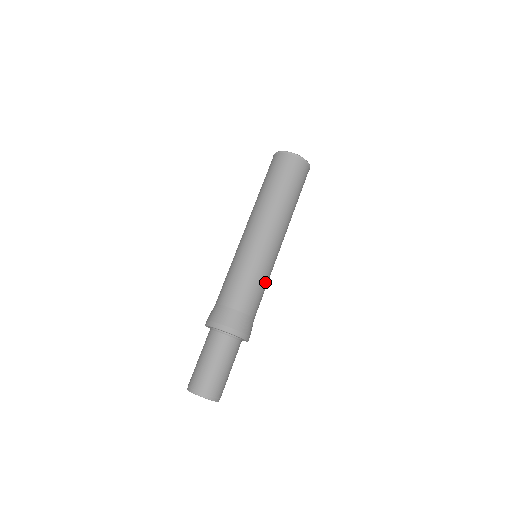
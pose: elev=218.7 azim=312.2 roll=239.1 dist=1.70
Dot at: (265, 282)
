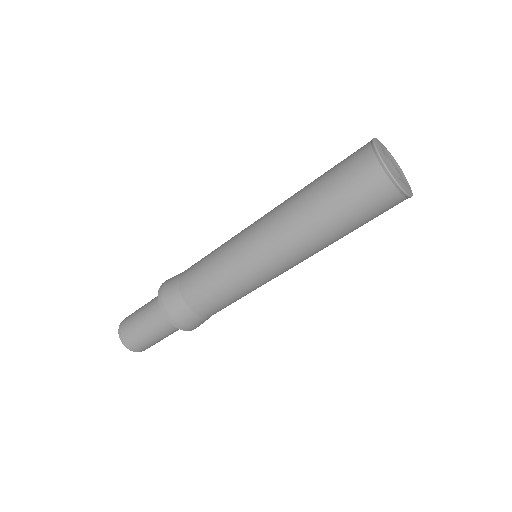
Dot at: occluded
